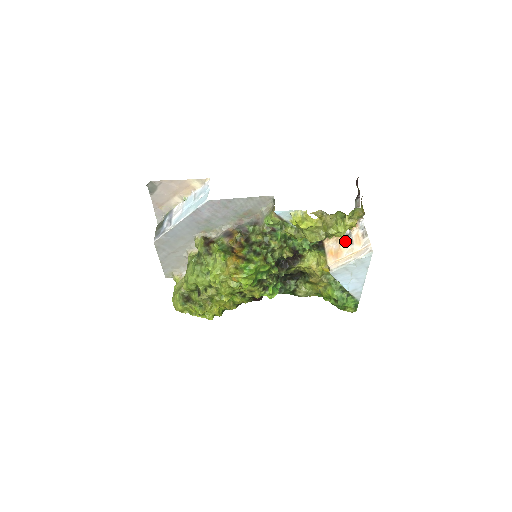
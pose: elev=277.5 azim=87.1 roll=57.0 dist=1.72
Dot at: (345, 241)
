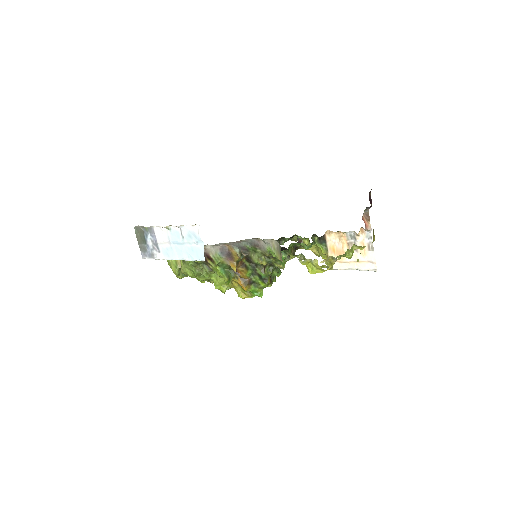
Dot at: (349, 243)
